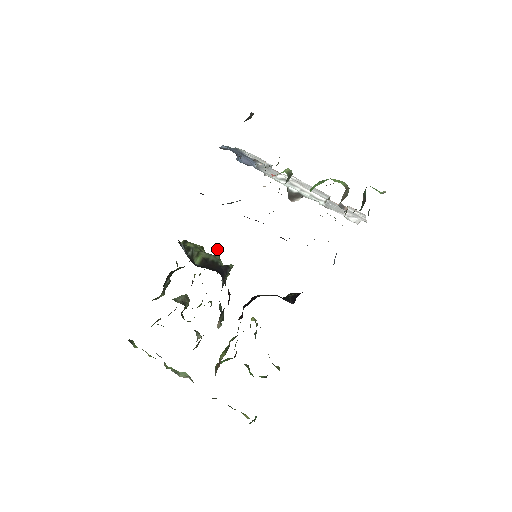
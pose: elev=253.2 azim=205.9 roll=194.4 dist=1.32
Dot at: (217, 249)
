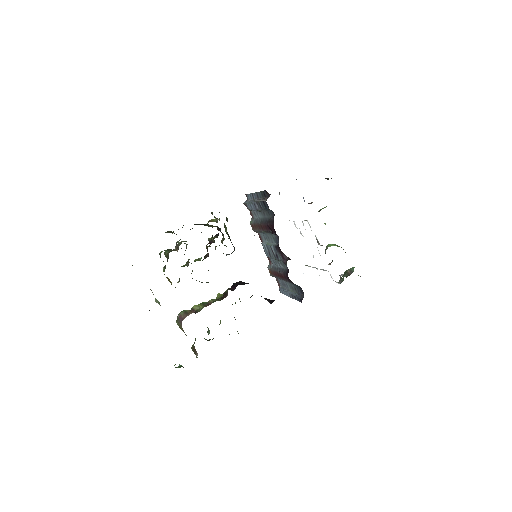
Dot at: (254, 235)
